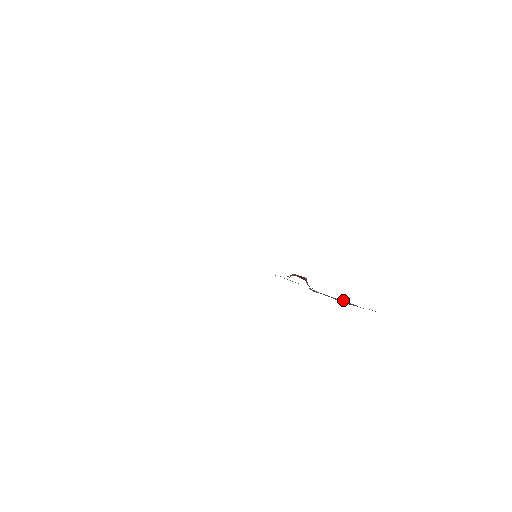
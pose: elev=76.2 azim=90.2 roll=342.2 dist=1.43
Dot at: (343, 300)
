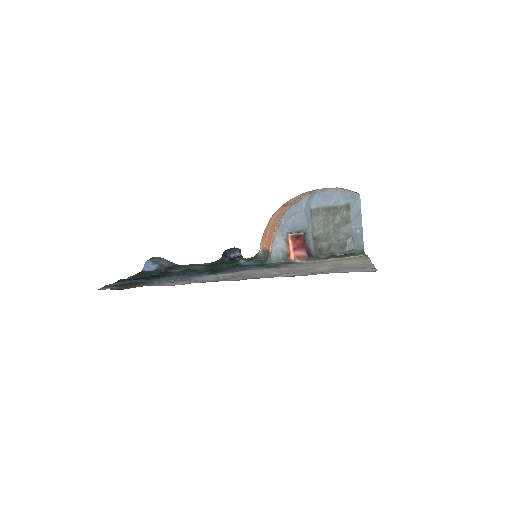
Dot at: (336, 249)
